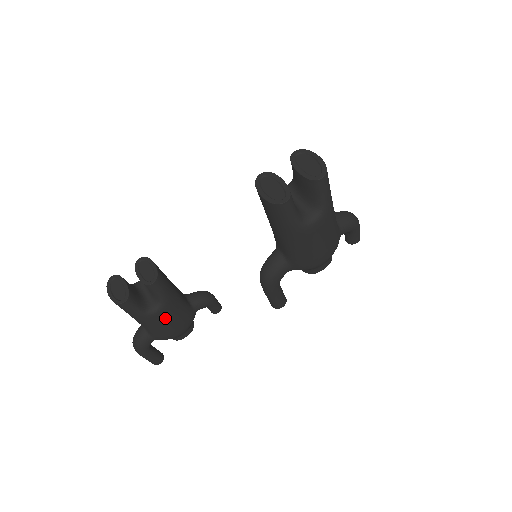
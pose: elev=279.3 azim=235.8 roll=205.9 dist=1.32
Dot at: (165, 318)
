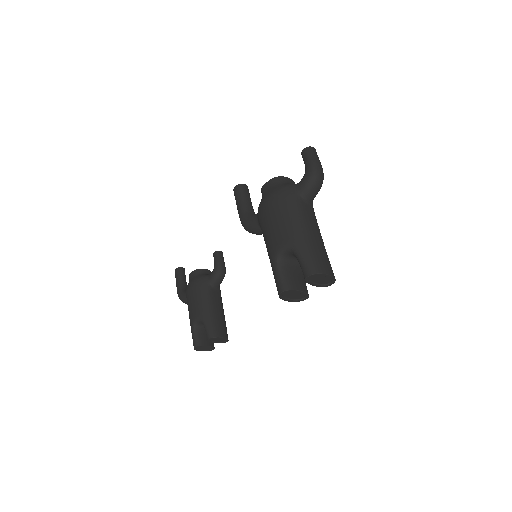
Dot at: occluded
